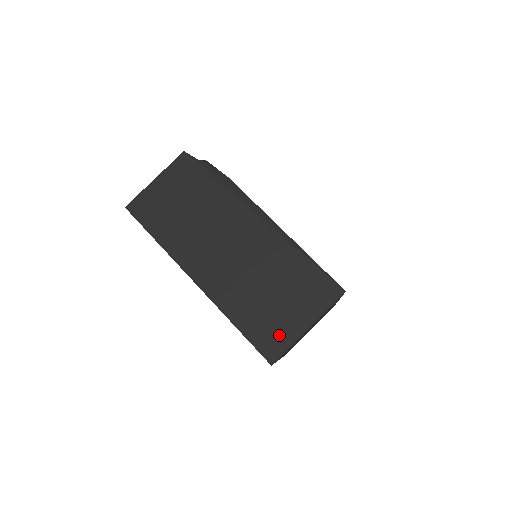
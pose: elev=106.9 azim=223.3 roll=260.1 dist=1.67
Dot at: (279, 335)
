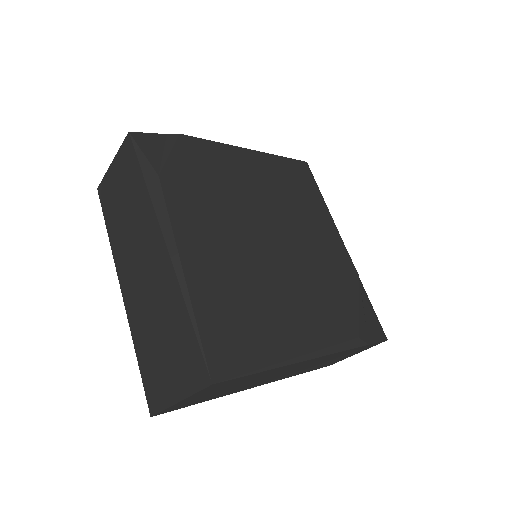
Dot at: (159, 391)
